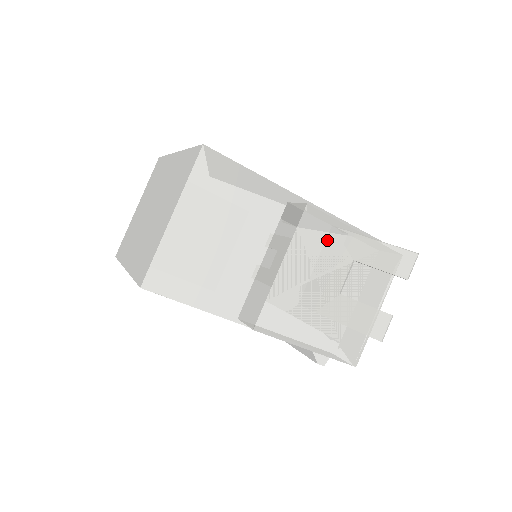
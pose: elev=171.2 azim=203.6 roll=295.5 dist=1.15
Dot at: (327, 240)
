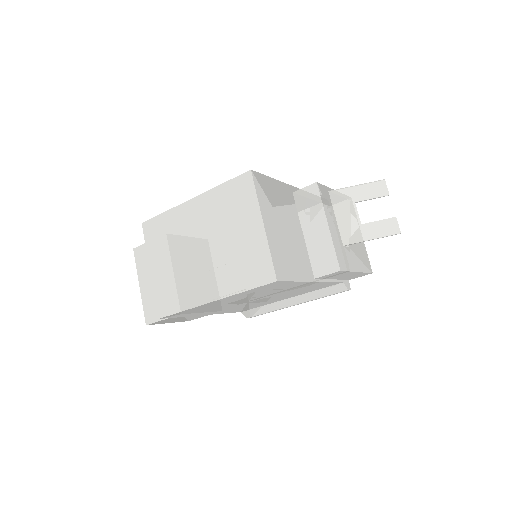
Dot at: (332, 201)
